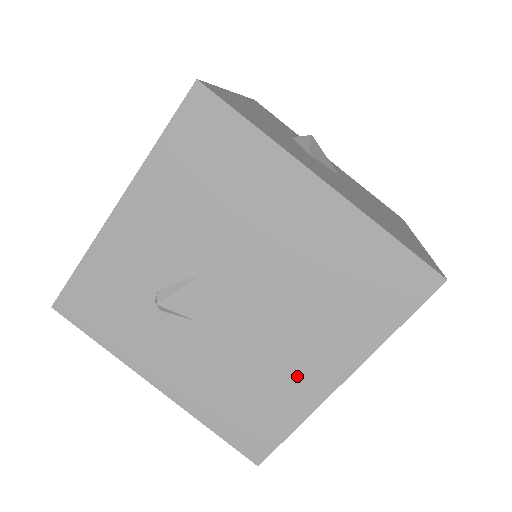
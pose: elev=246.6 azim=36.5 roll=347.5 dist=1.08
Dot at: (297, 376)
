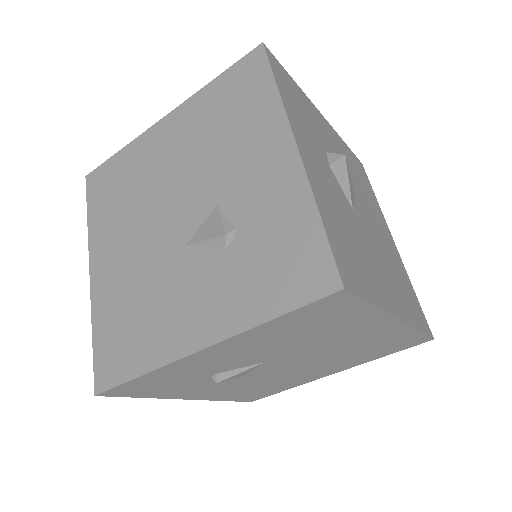
Dot at: (305, 378)
